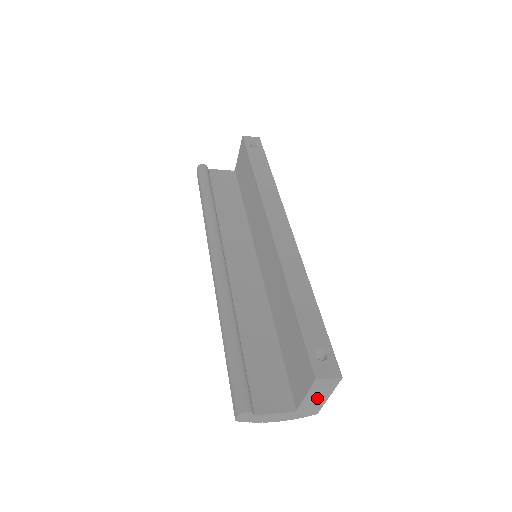
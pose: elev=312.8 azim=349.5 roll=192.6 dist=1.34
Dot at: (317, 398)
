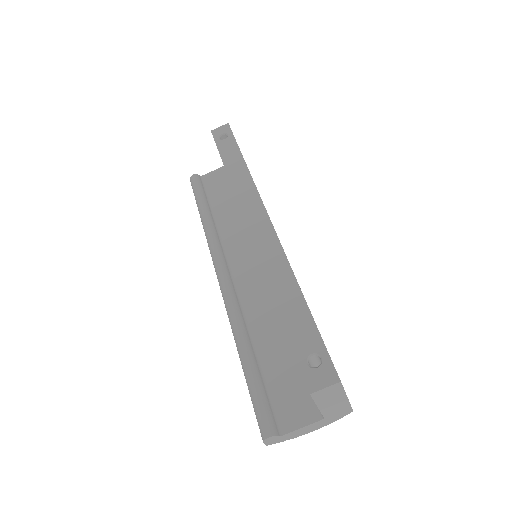
Dot at: (334, 403)
